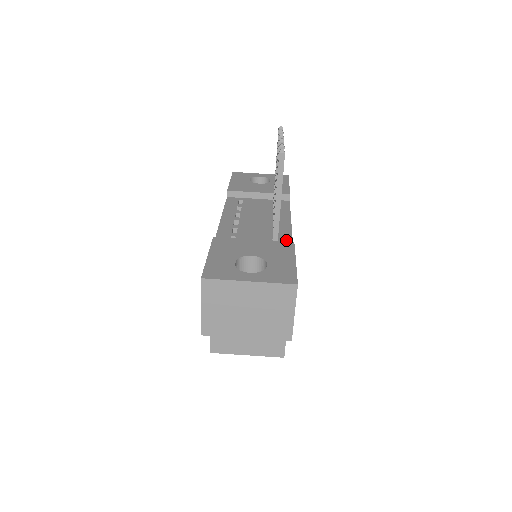
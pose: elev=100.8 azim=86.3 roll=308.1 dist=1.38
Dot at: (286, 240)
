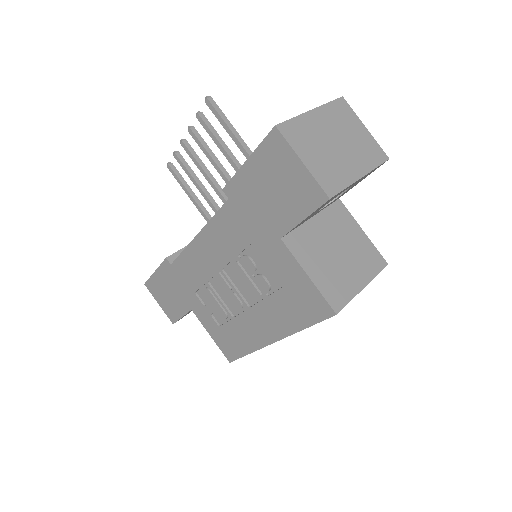
Dot at: occluded
